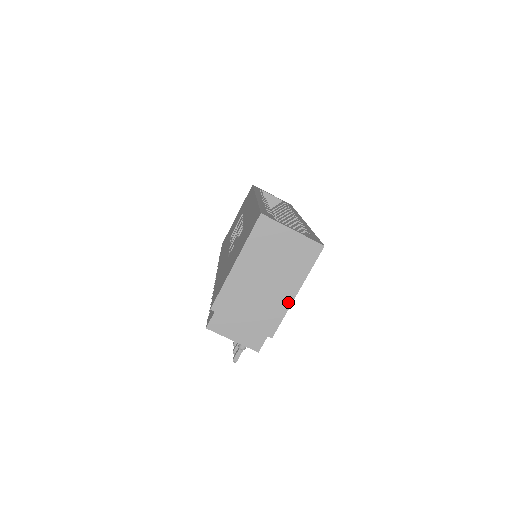
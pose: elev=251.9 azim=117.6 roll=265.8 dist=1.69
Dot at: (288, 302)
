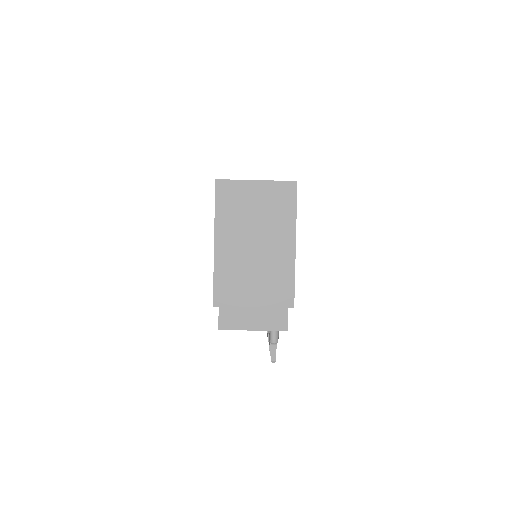
Dot at: (291, 259)
